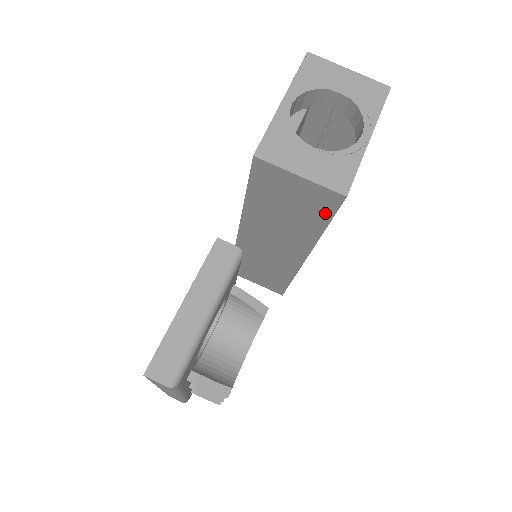
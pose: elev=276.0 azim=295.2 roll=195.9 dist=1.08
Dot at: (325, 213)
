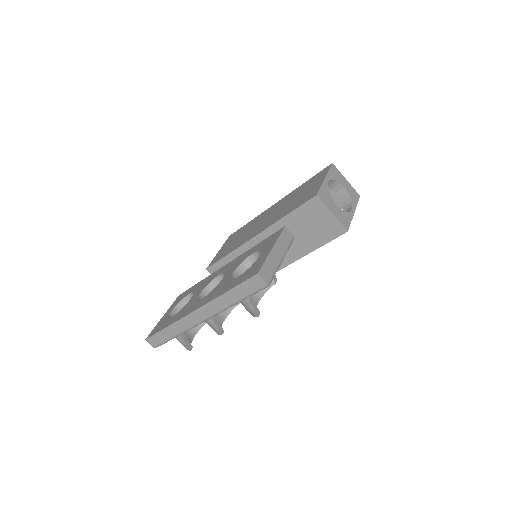
Dot at: (328, 238)
